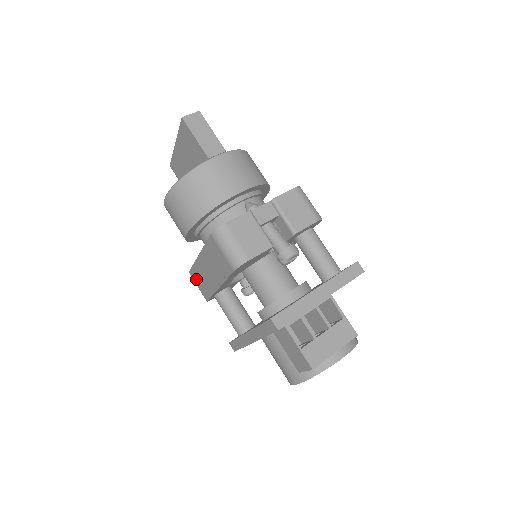
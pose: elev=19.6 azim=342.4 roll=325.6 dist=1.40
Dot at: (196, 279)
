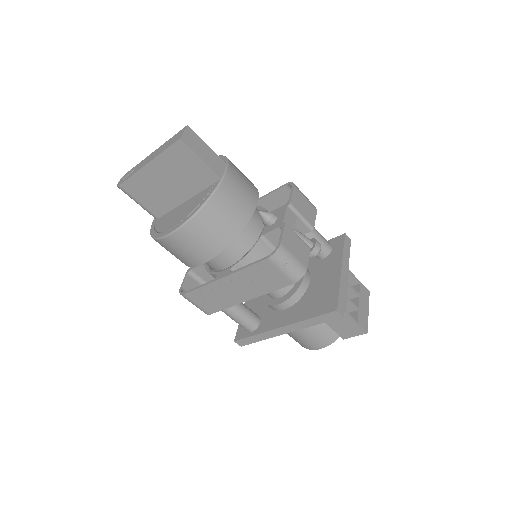
Dot at: (198, 299)
